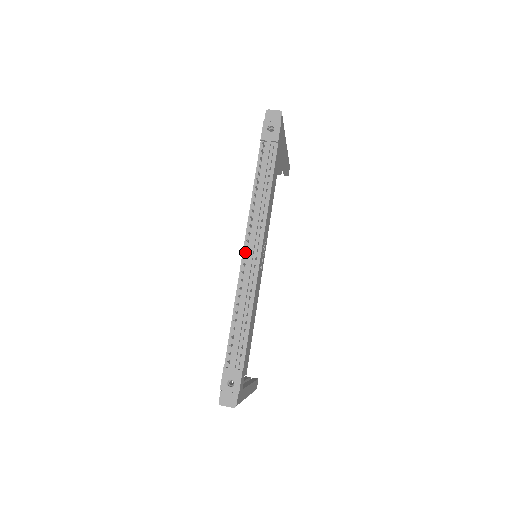
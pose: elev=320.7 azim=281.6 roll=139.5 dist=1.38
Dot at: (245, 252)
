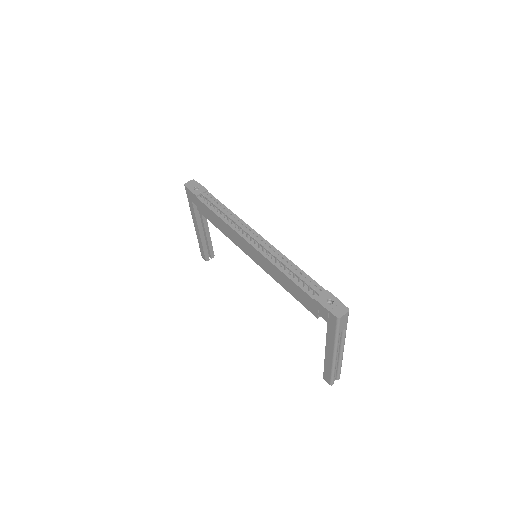
Dot at: (251, 243)
